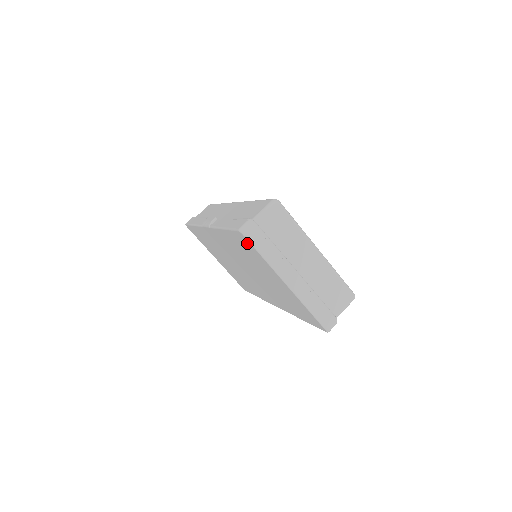
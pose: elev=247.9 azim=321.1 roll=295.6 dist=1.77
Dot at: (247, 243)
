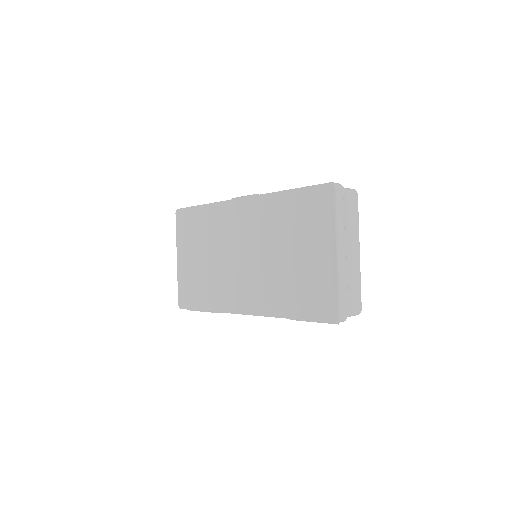
Dot at: (326, 199)
